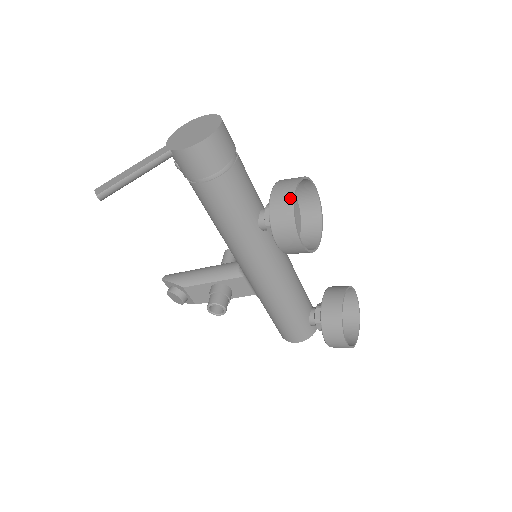
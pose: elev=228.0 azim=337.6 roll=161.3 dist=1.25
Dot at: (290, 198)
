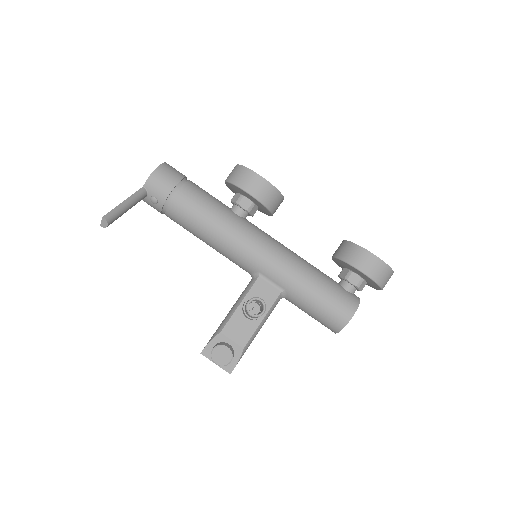
Dot at: (236, 167)
